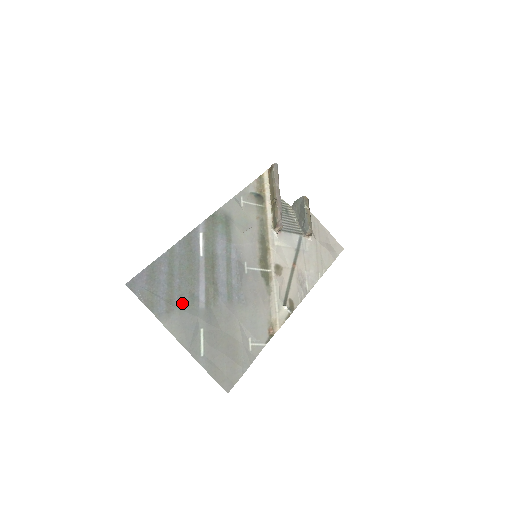
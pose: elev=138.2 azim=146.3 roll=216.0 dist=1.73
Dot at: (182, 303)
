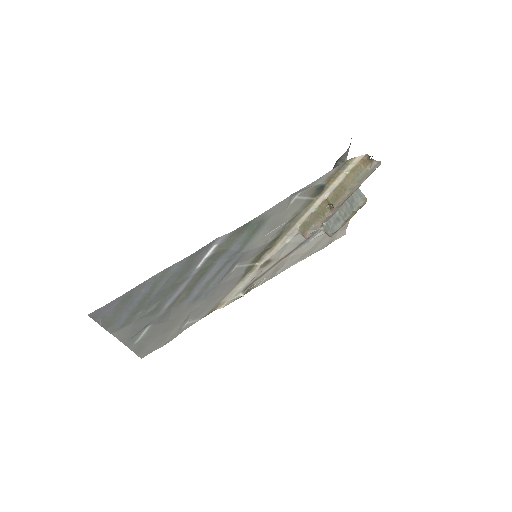
Dot at: (144, 315)
